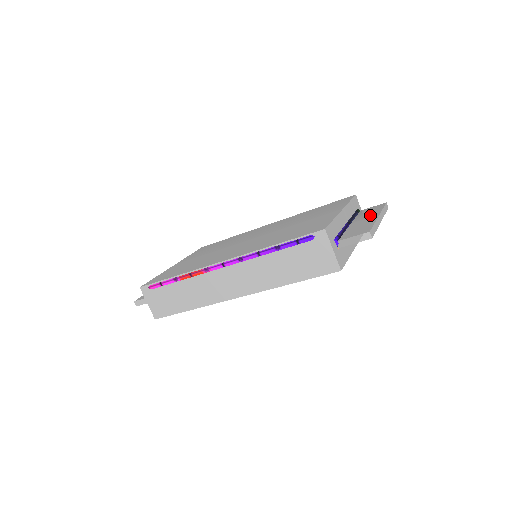
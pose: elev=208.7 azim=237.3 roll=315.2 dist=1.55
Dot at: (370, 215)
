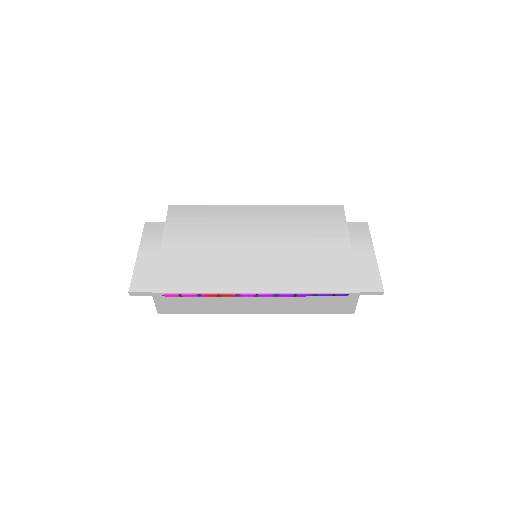
Dot at: (365, 247)
